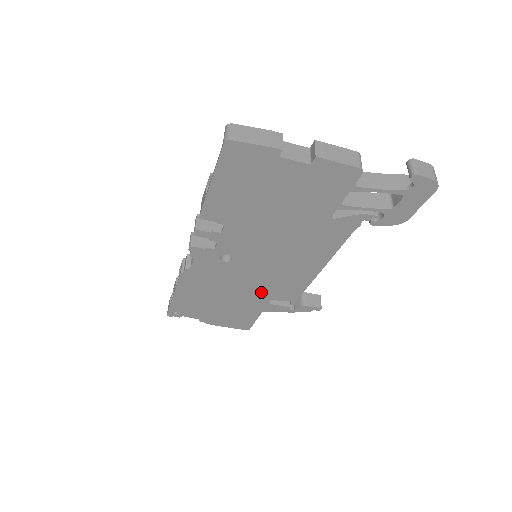
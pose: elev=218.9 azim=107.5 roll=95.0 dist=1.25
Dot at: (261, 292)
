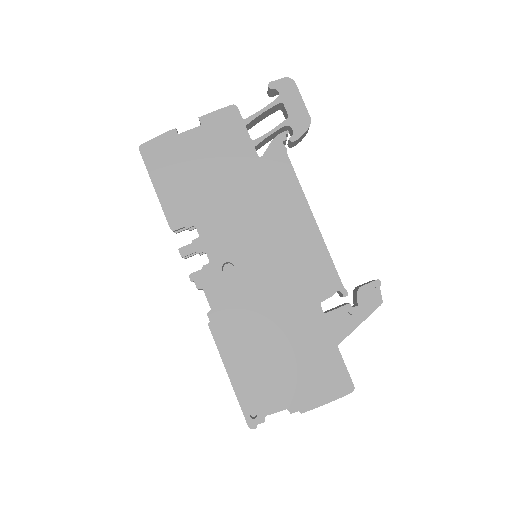
Dot at: (299, 298)
